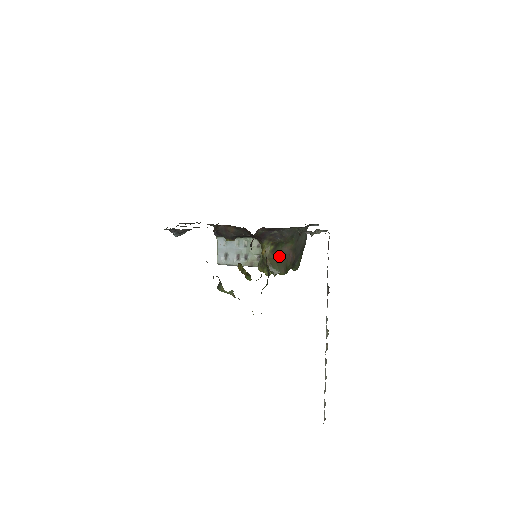
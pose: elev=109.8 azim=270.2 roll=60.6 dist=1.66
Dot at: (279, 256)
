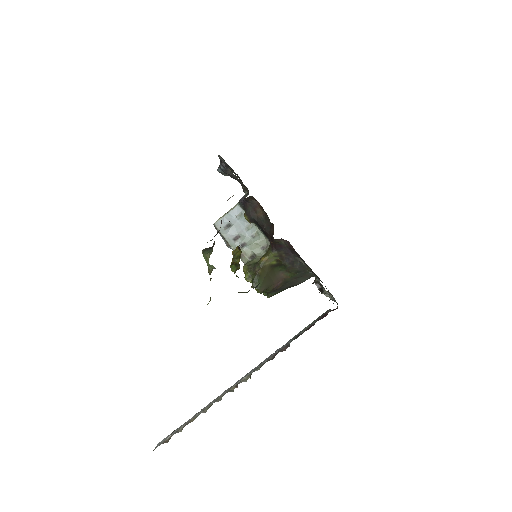
Dot at: (271, 275)
